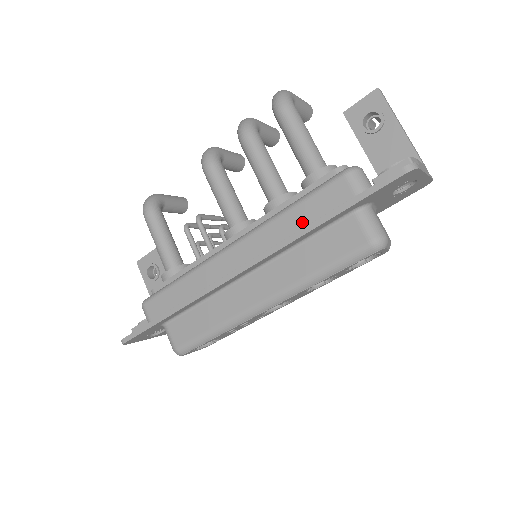
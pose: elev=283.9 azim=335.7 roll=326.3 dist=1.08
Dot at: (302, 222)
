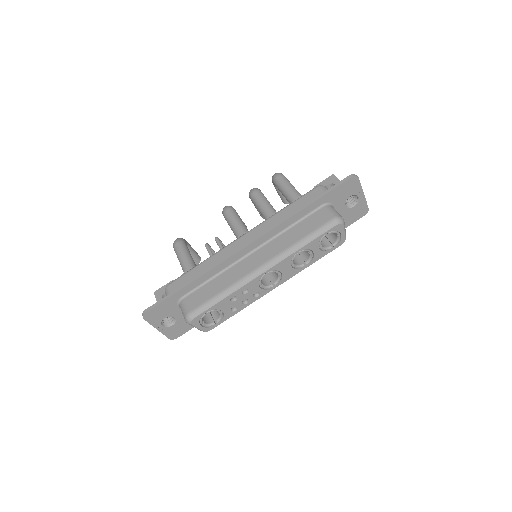
Dot at: occluded
